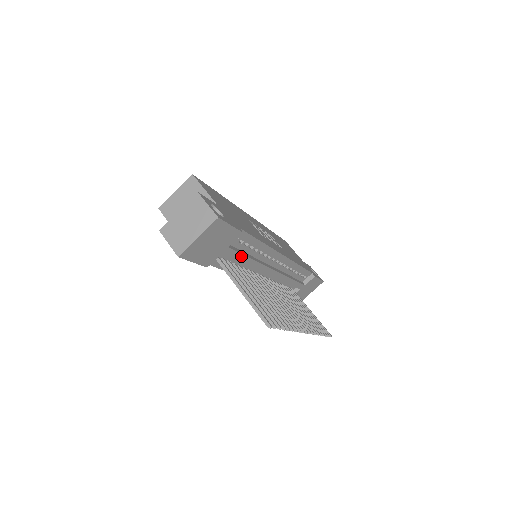
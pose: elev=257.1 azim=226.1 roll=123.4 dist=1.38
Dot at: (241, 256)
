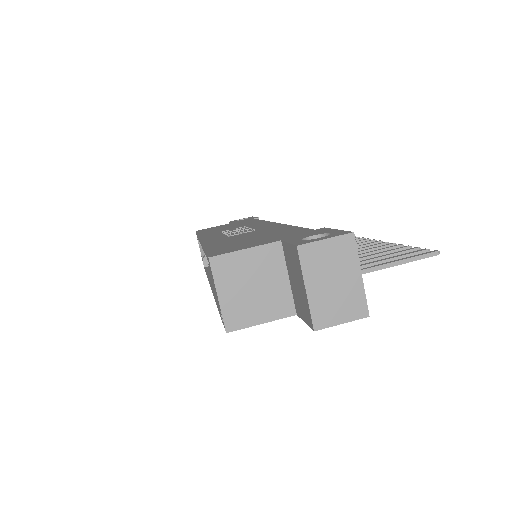
Dot at: occluded
